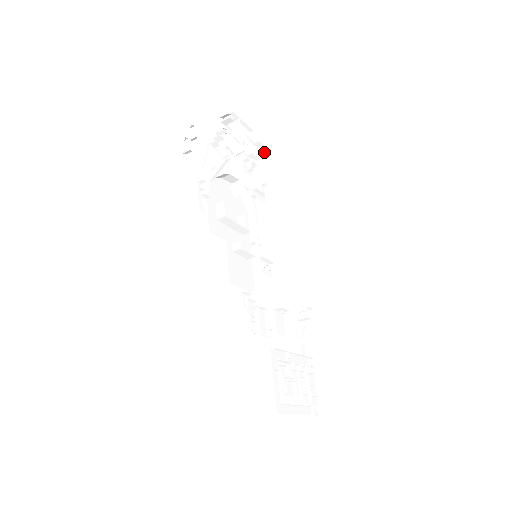
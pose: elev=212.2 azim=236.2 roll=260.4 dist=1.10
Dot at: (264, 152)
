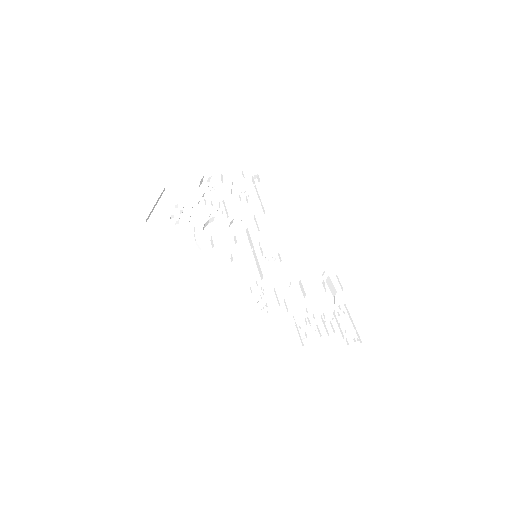
Dot at: occluded
